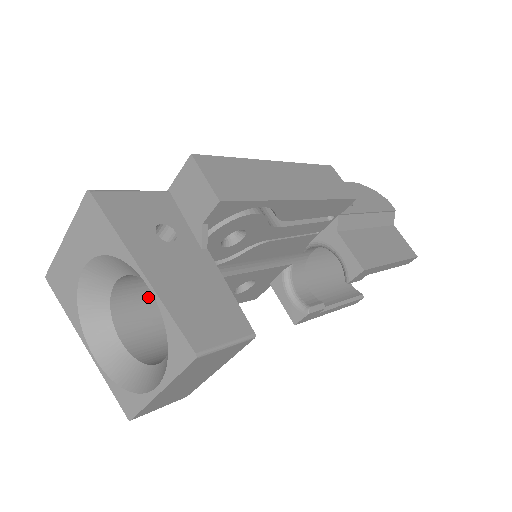
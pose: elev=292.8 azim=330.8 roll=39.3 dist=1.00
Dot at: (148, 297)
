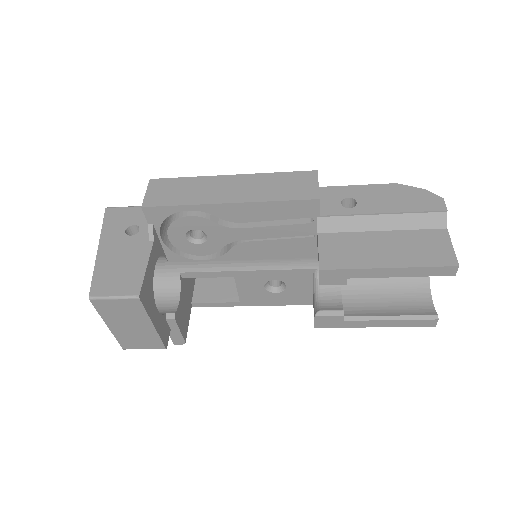
Dot at: (161, 277)
